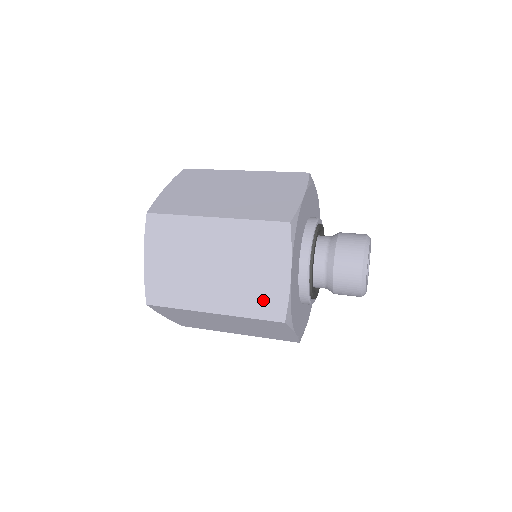
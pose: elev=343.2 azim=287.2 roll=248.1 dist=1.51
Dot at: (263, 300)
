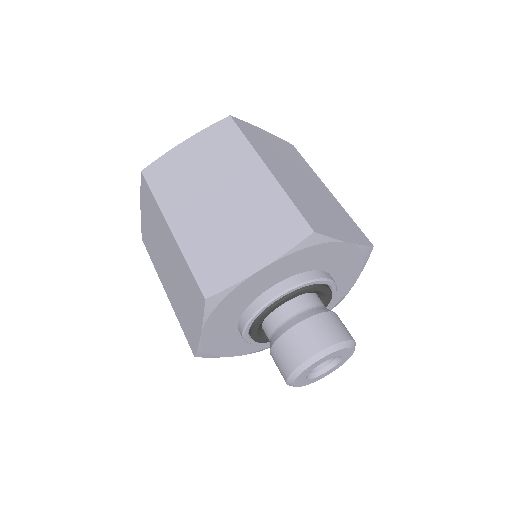
Dot at: occluded
